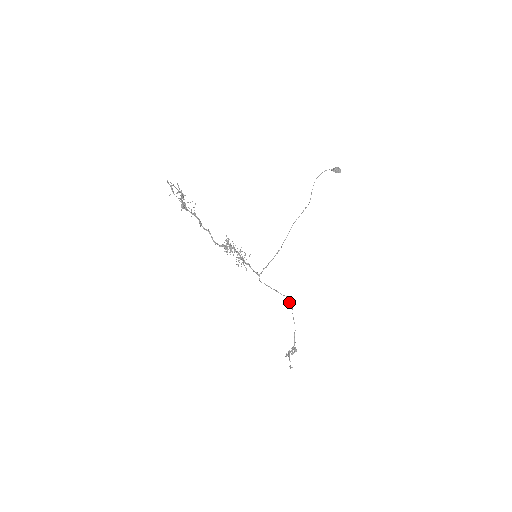
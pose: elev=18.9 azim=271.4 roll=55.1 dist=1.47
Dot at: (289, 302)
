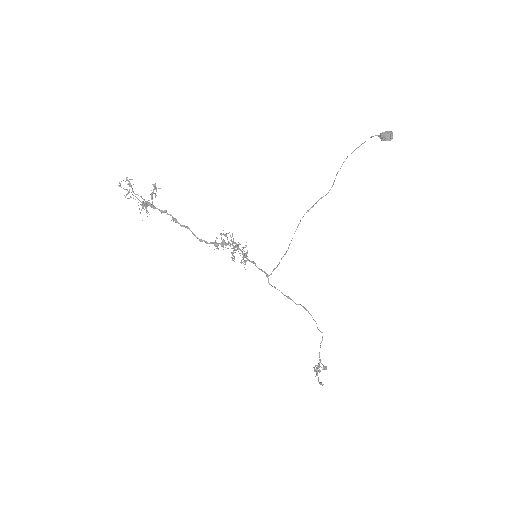
Dot at: occluded
